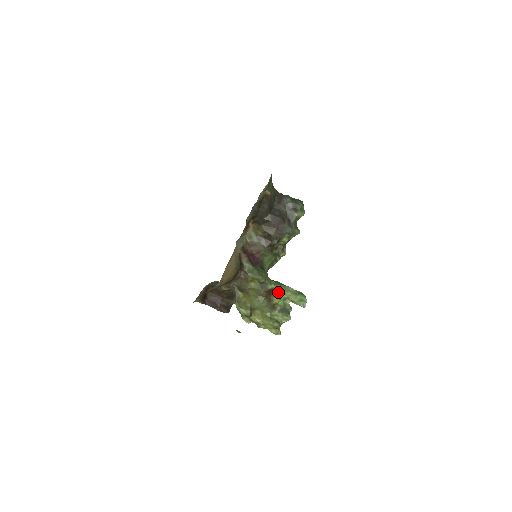
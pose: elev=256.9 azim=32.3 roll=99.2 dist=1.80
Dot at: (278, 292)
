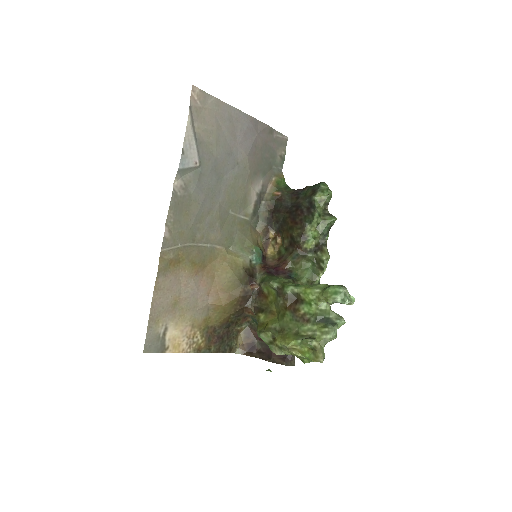
Dot at: (303, 295)
